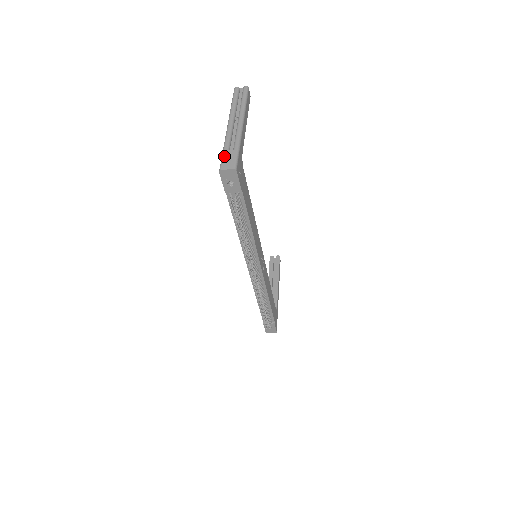
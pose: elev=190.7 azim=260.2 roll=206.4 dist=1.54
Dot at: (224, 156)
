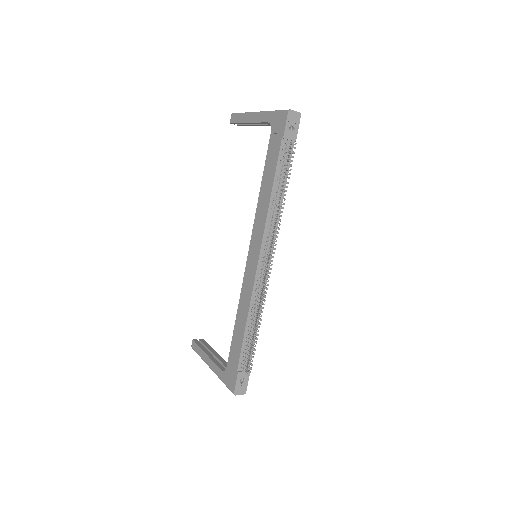
Dot at: (281, 110)
